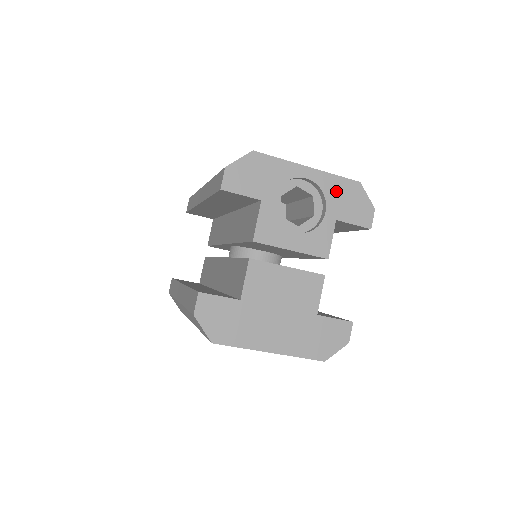
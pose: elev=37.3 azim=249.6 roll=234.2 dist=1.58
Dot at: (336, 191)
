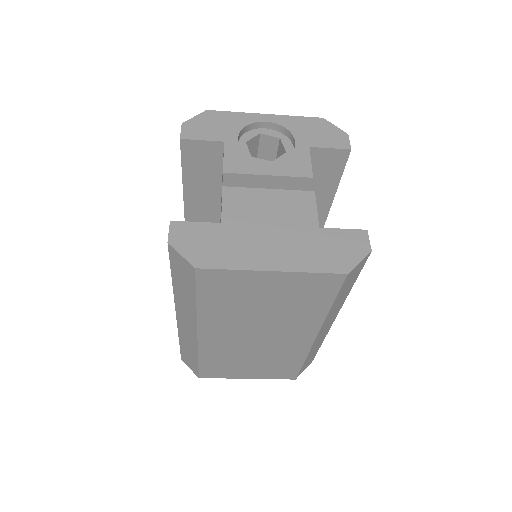
Dot at: (301, 127)
